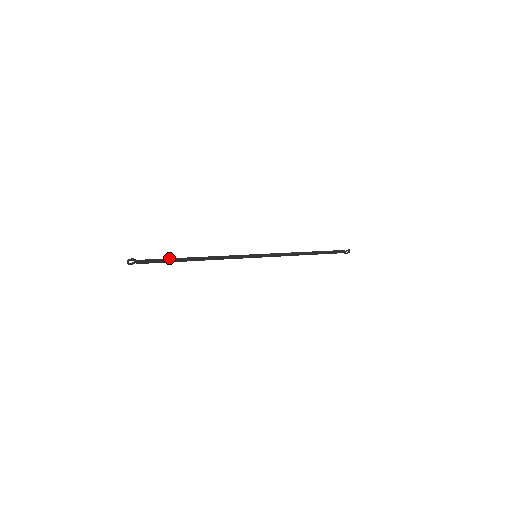
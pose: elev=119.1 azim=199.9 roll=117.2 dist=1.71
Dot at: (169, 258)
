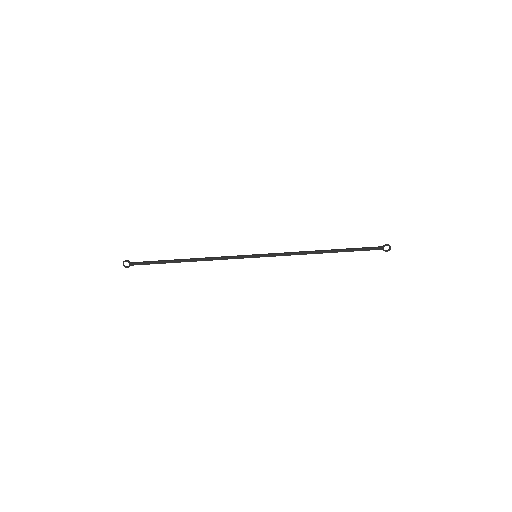
Dot at: (161, 260)
